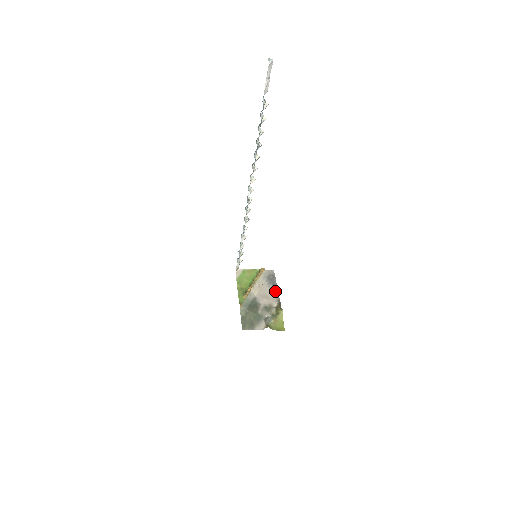
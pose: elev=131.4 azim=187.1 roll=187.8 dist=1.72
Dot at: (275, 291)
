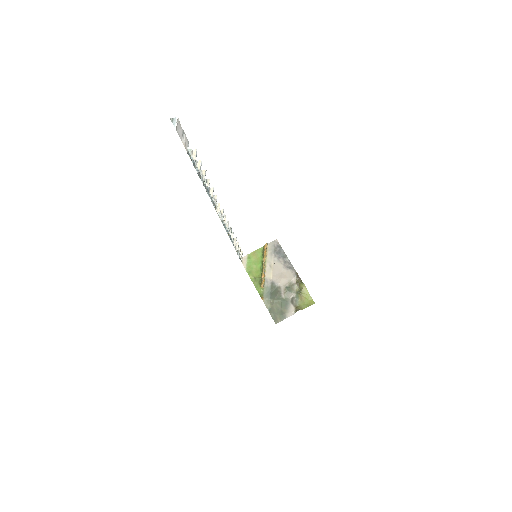
Dot at: (288, 264)
